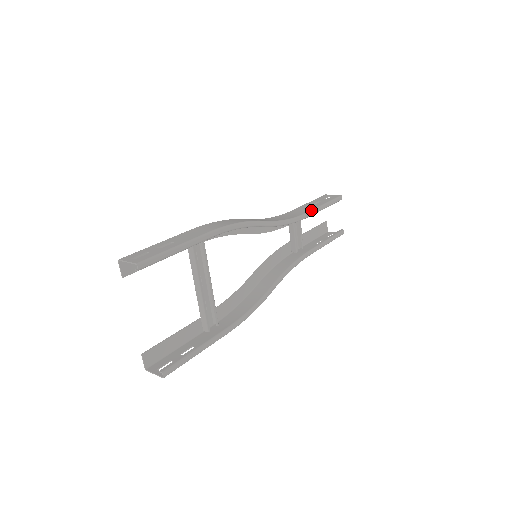
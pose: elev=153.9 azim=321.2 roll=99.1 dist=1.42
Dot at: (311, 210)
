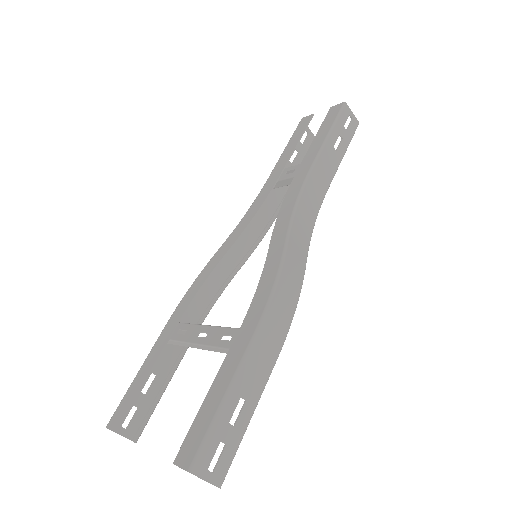
Dot at: occluded
